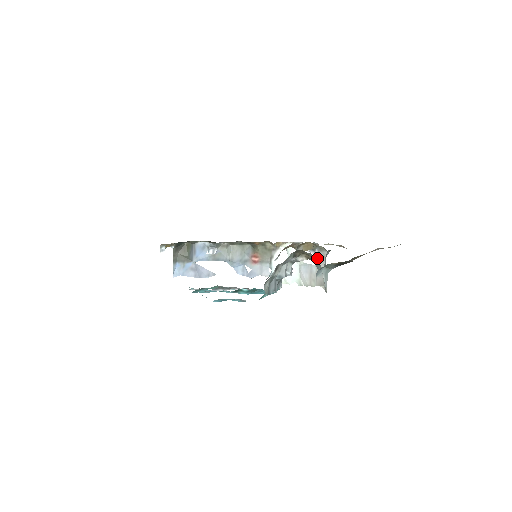
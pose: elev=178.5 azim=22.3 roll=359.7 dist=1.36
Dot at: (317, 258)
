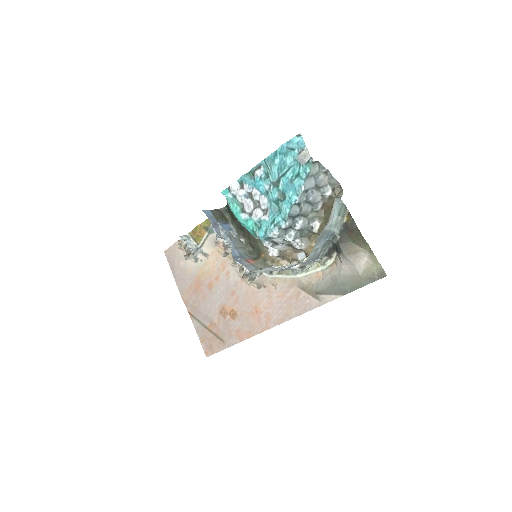
Dot at: occluded
